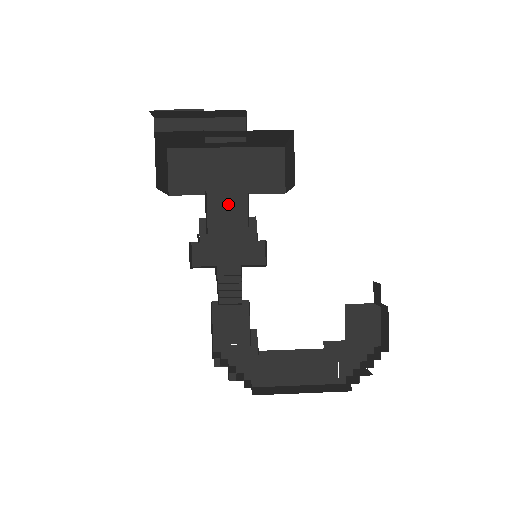
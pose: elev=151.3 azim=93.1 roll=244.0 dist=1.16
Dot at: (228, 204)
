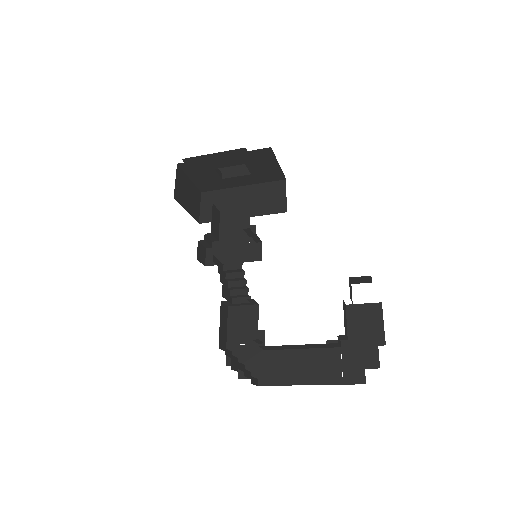
Dot at: (235, 218)
